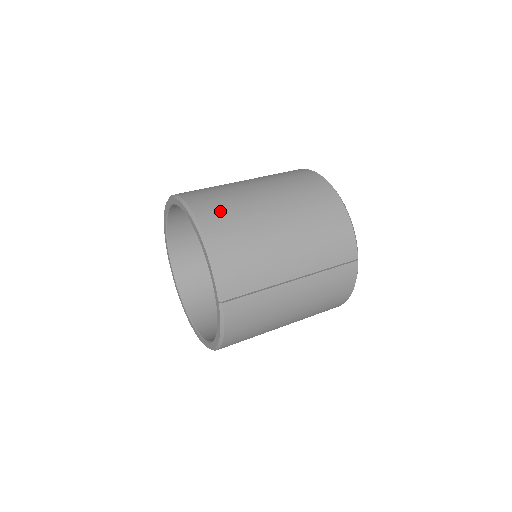
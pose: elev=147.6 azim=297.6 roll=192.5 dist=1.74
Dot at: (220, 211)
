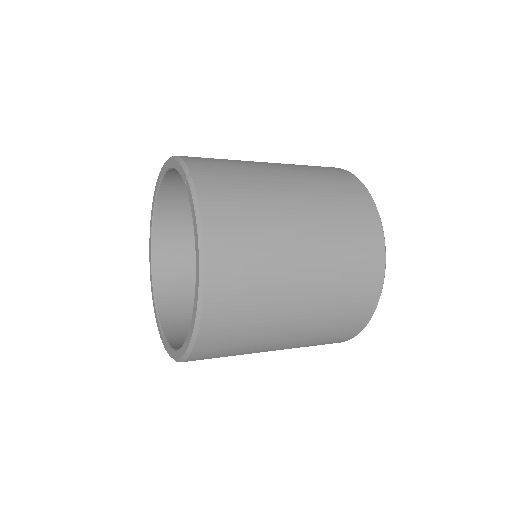
Dot at: occluded
